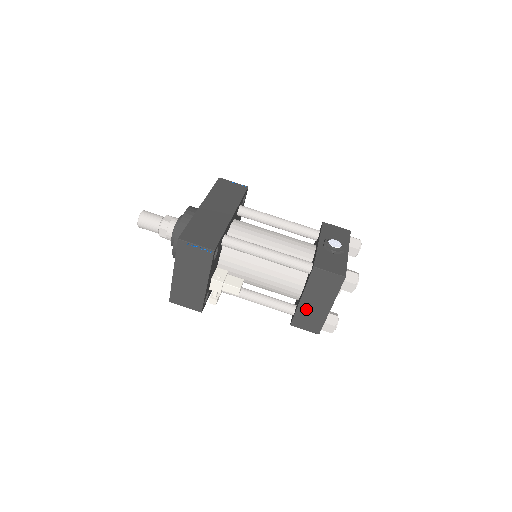
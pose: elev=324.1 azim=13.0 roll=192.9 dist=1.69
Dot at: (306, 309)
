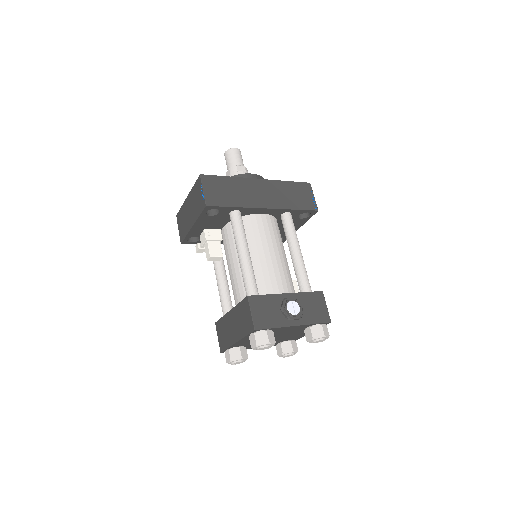
Dot at: (227, 323)
